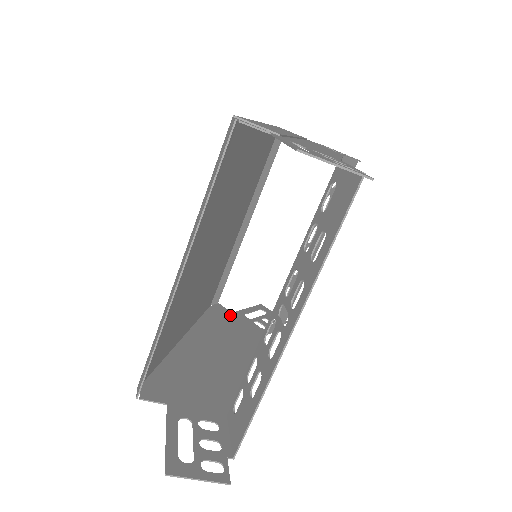
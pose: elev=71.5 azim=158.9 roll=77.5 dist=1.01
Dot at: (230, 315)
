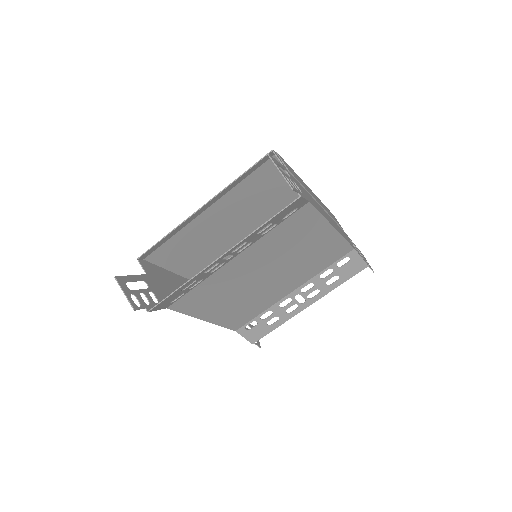
Dot at: occluded
